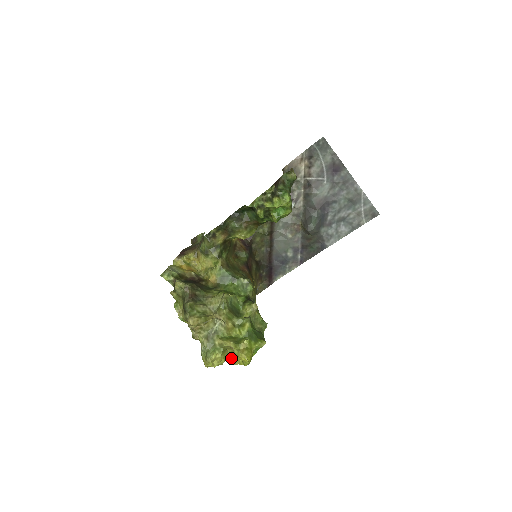
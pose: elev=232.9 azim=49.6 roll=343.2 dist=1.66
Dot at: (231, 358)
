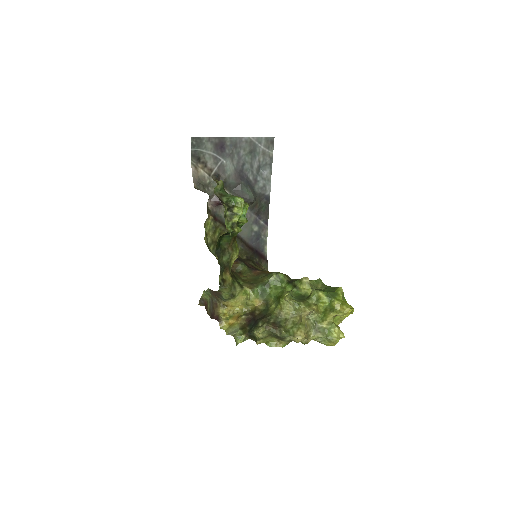
Dot at: (337, 322)
